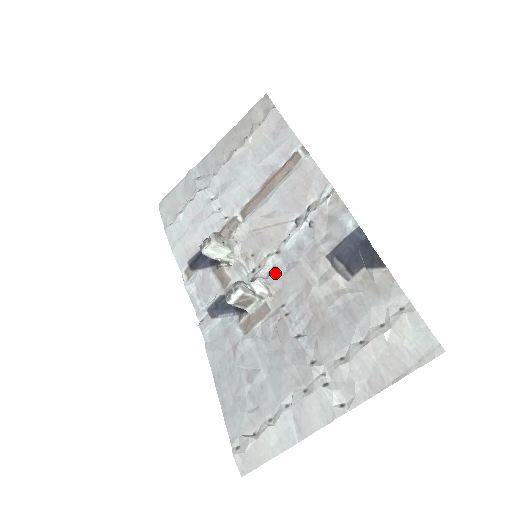
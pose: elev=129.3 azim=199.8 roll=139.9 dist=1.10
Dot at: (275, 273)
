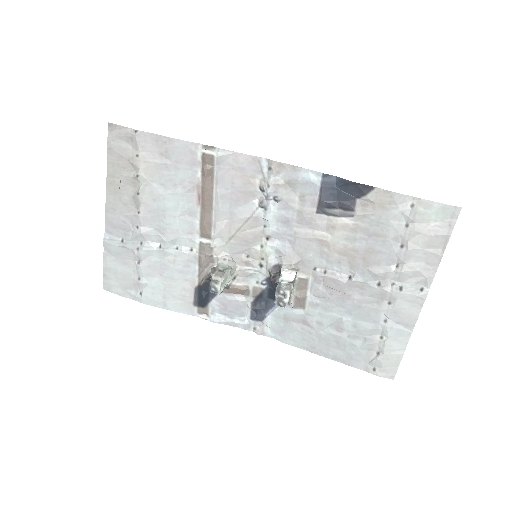
Dot at: (285, 254)
